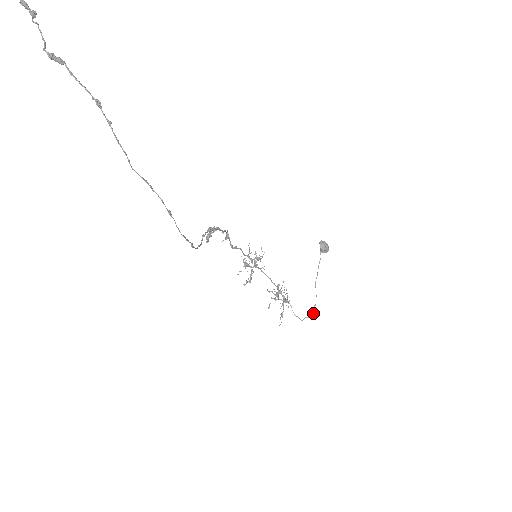
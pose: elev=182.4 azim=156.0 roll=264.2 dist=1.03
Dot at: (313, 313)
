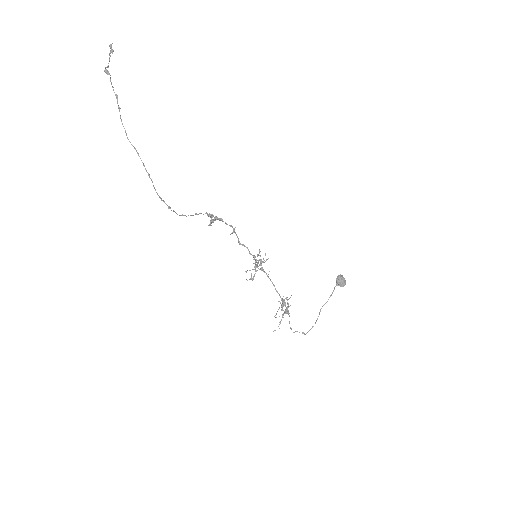
Dot at: occluded
